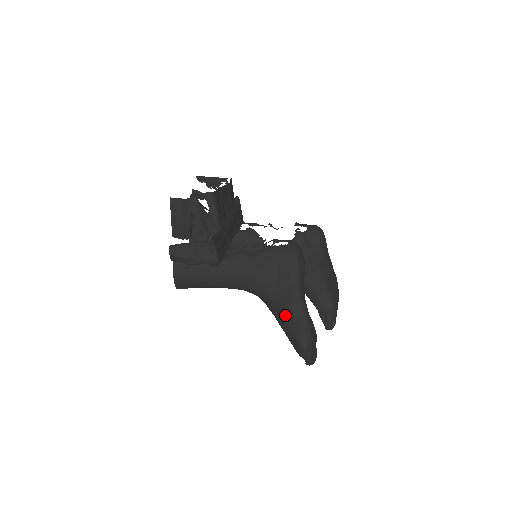
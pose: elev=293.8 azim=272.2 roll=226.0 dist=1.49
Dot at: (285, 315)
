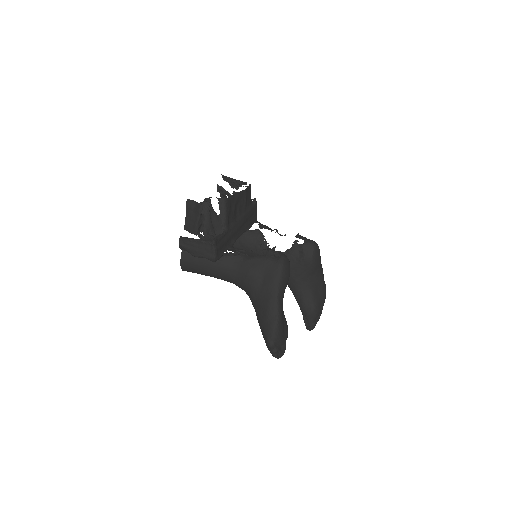
Dot at: (262, 314)
